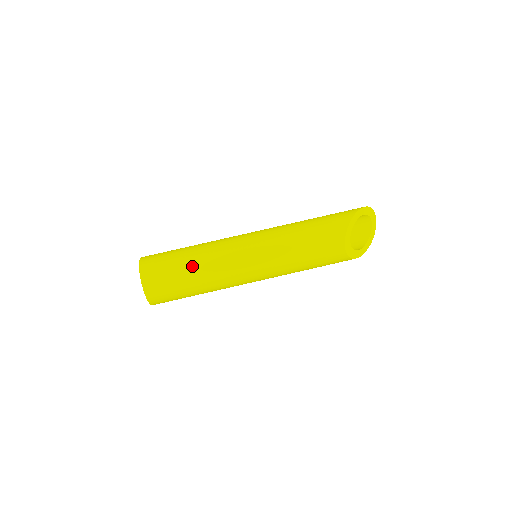
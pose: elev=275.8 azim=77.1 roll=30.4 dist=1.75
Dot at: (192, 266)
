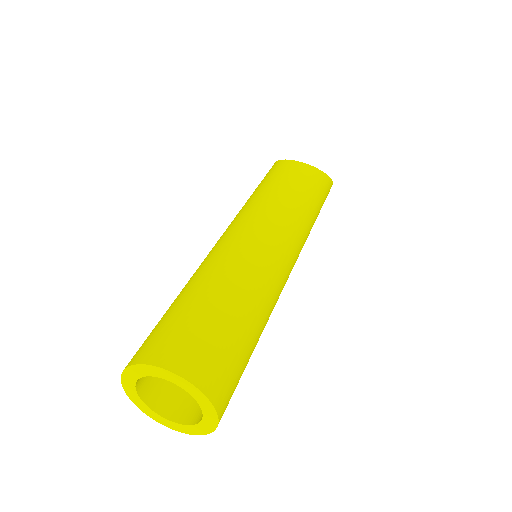
Dot at: (190, 289)
